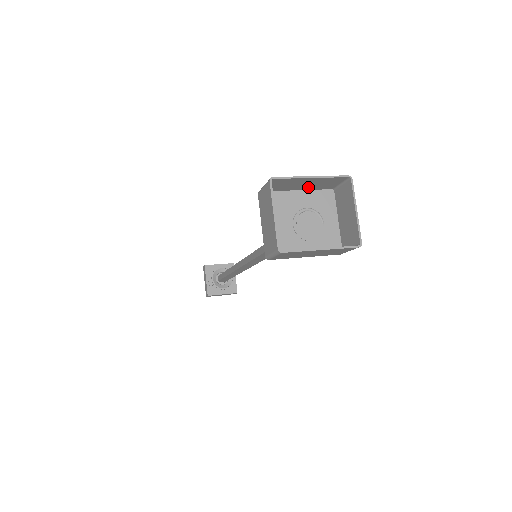
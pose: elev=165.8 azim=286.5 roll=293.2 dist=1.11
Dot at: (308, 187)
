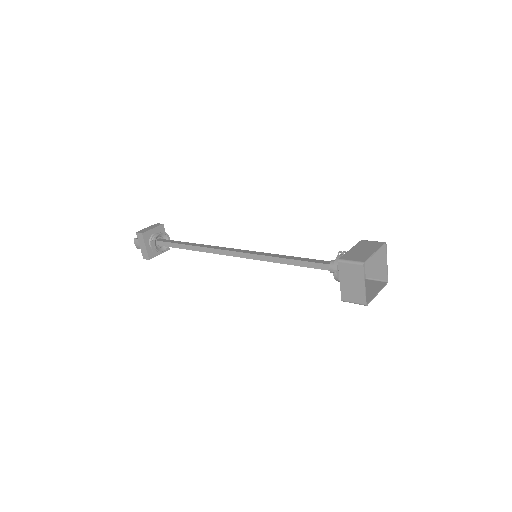
Dot at: (359, 249)
